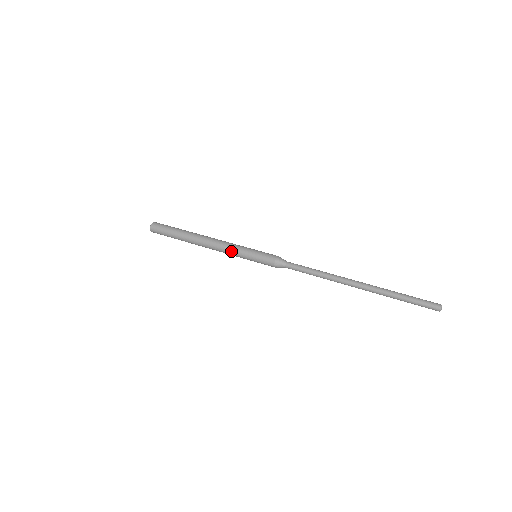
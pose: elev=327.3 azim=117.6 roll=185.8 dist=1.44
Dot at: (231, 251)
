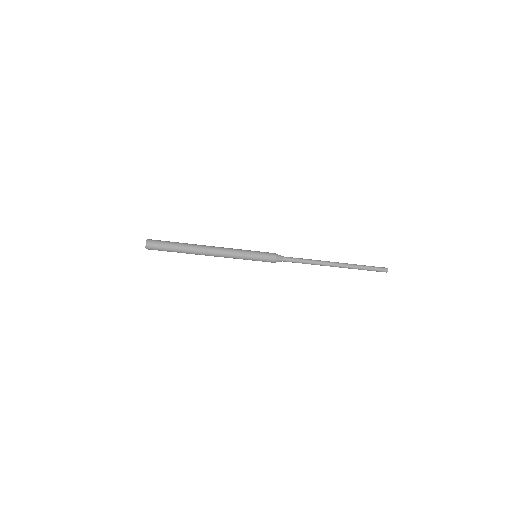
Dot at: (236, 251)
